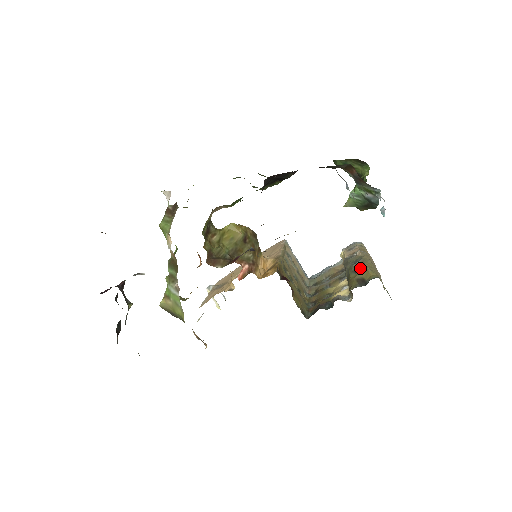
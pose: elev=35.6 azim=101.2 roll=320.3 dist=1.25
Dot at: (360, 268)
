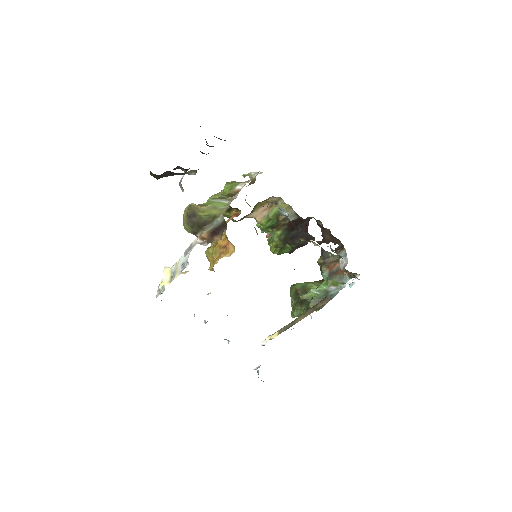
Dot at: occluded
